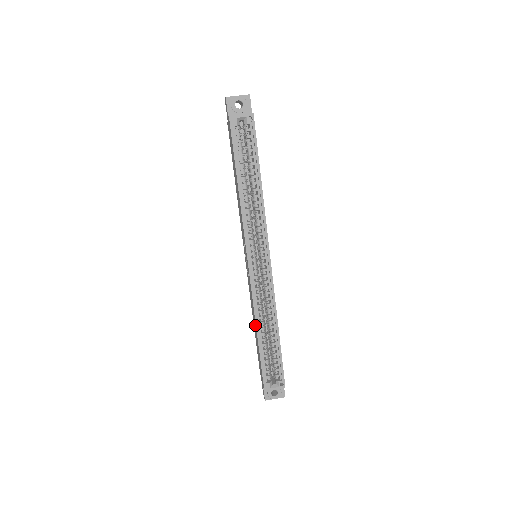
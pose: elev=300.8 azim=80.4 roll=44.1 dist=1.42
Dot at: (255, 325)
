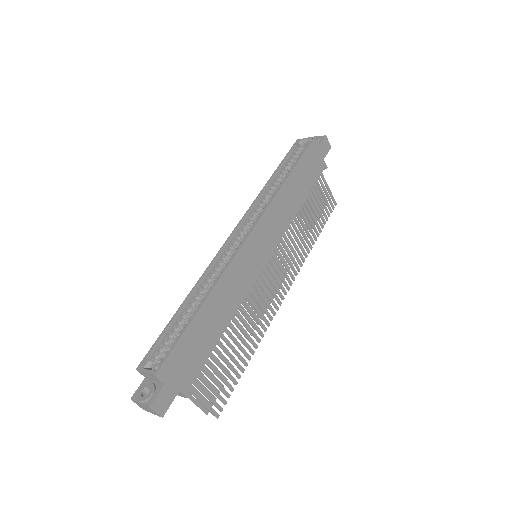
Dot at: occluded
